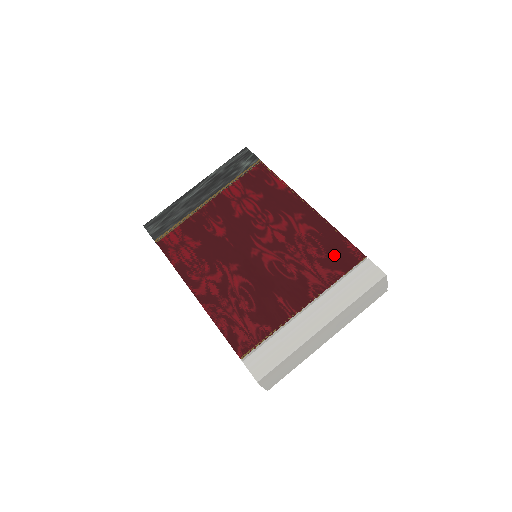
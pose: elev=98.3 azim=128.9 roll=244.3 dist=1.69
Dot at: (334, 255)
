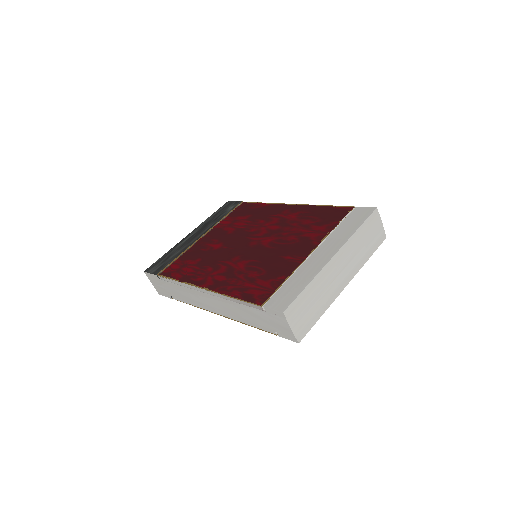
Dot at: (326, 217)
